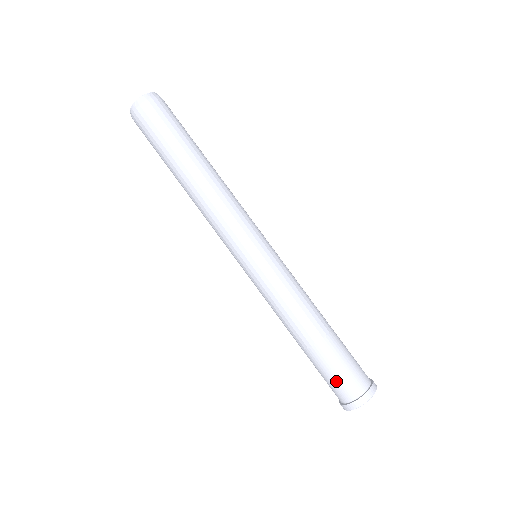
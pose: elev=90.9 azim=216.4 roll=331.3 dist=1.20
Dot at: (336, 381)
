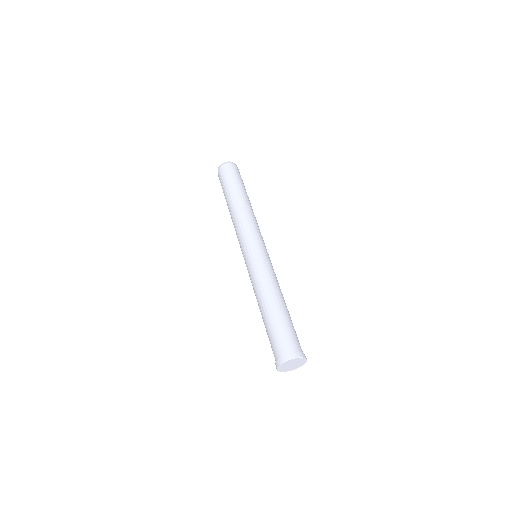
Dot at: (273, 342)
